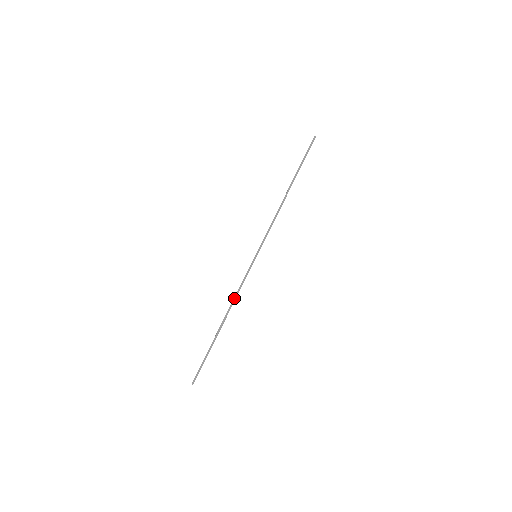
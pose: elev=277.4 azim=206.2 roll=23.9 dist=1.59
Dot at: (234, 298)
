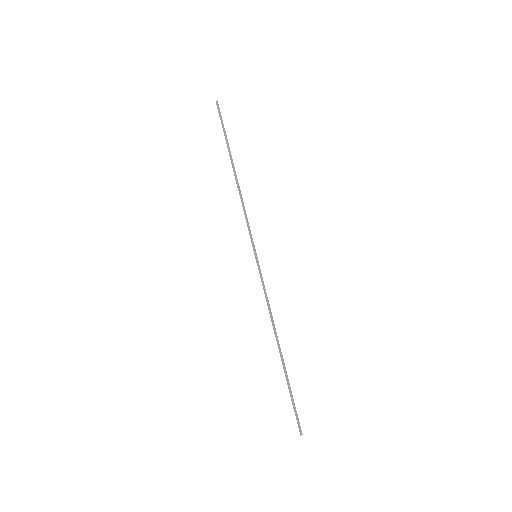
Dot at: occluded
